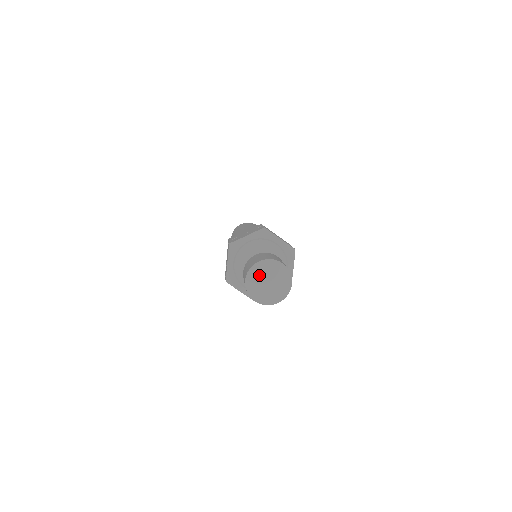
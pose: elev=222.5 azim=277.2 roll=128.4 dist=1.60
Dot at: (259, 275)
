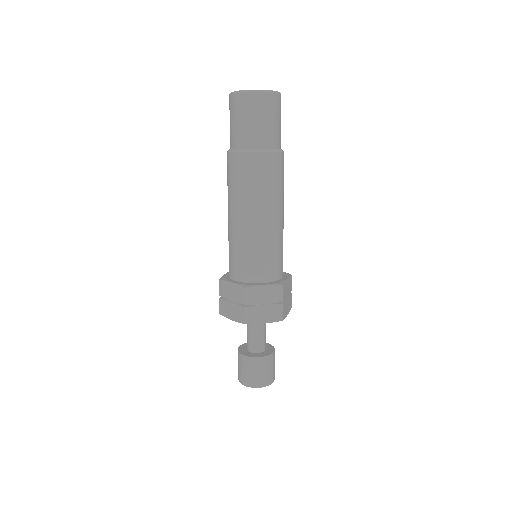
Dot at: occluded
